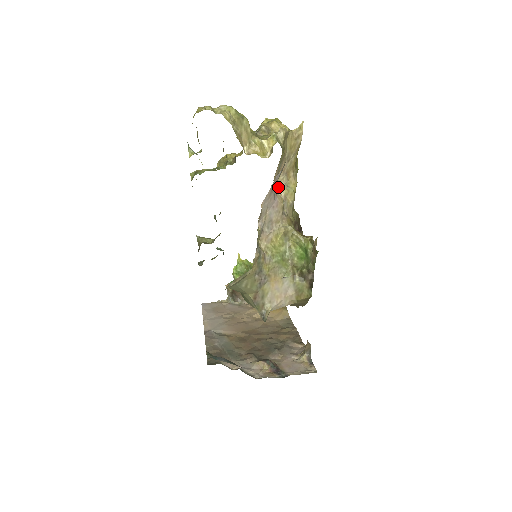
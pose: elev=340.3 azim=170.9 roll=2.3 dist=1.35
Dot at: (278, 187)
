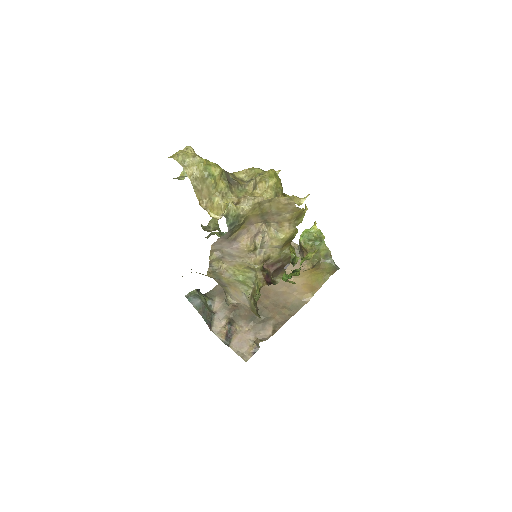
Dot at: (268, 228)
